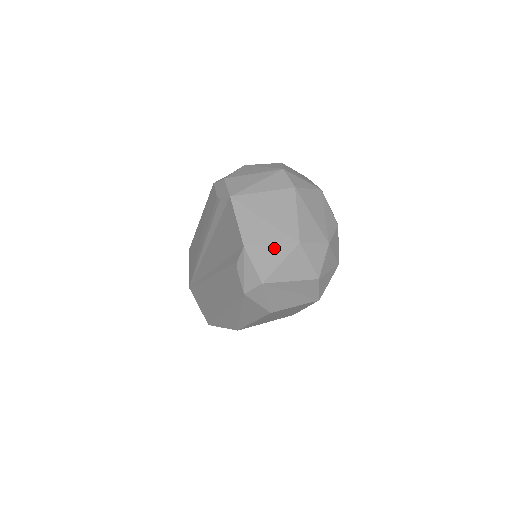
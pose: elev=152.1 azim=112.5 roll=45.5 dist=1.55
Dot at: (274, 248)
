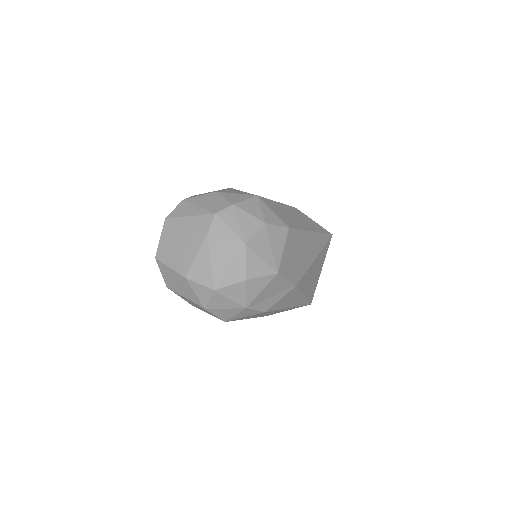
Dot at: (171, 270)
